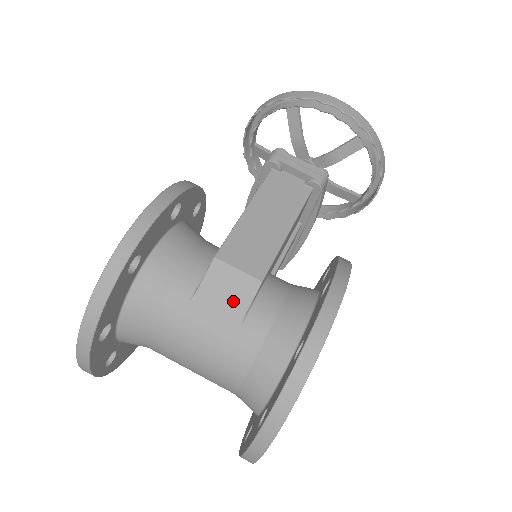
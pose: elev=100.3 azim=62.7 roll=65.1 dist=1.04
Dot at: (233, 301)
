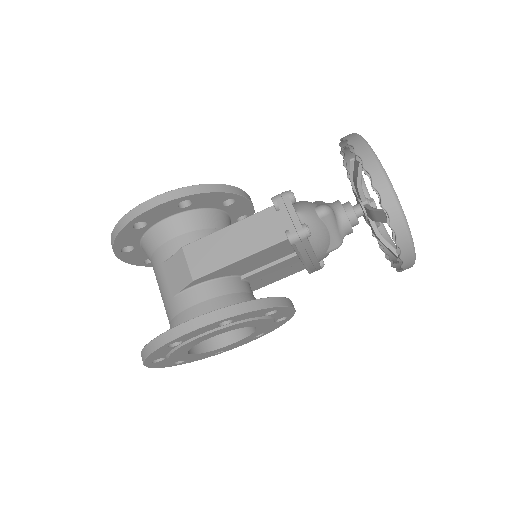
Dot at: (178, 279)
